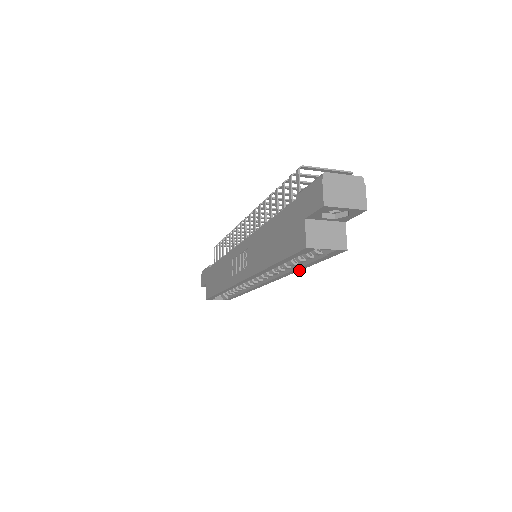
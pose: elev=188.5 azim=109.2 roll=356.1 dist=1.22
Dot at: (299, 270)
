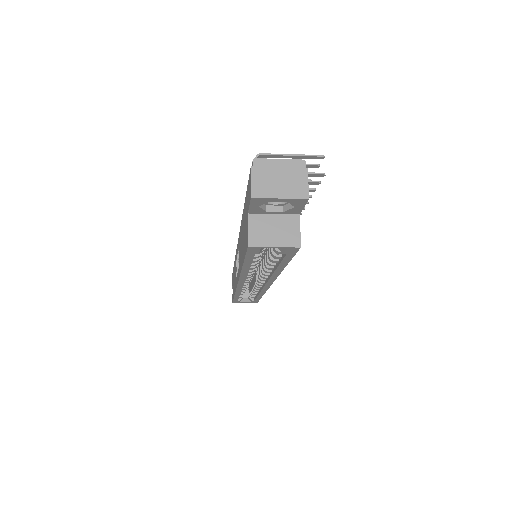
Dot at: (281, 271)
